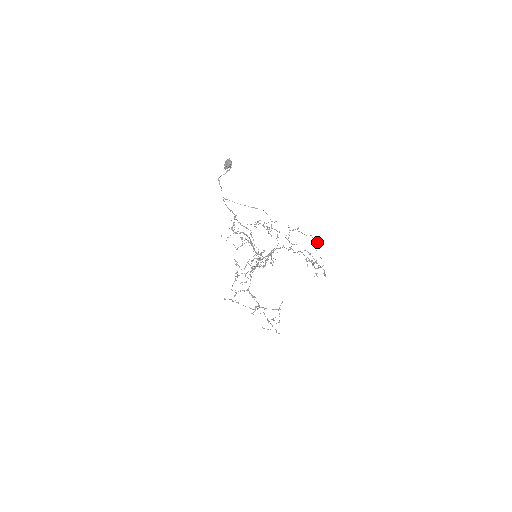
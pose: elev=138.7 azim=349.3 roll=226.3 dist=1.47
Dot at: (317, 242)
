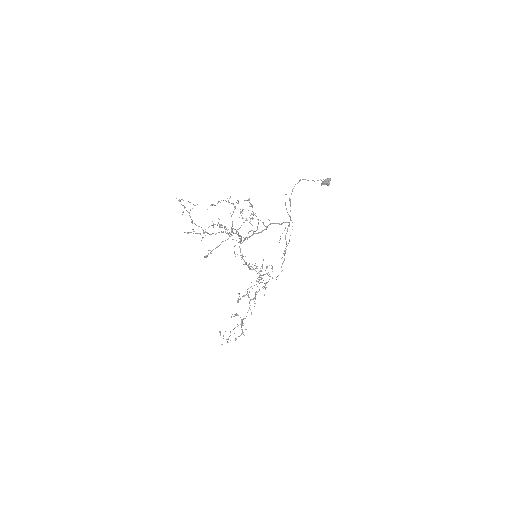
Dot at: (210, 205)
